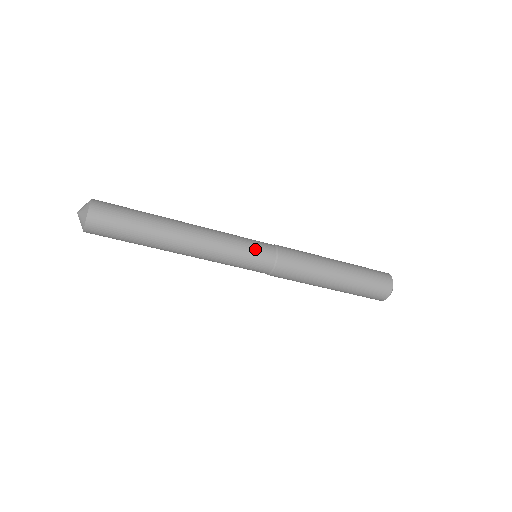
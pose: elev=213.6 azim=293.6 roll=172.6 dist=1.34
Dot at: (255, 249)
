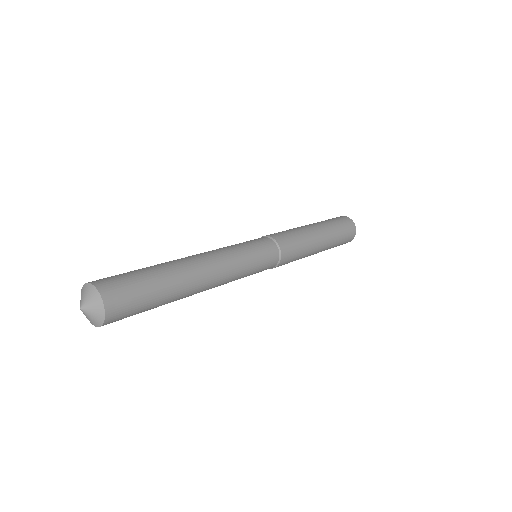
Dot at: (263, 263)
